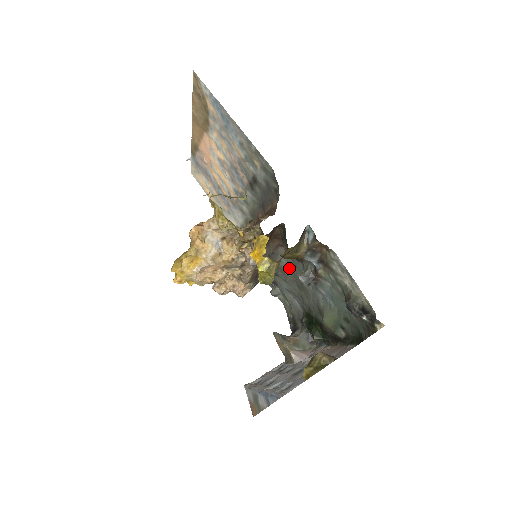
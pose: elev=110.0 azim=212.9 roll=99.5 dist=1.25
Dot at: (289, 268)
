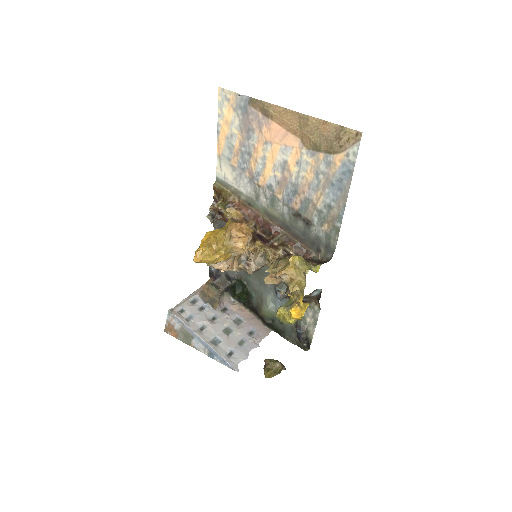
Dot at: occluded
